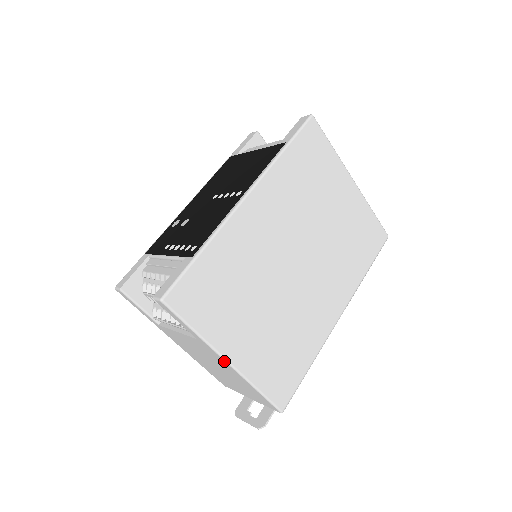
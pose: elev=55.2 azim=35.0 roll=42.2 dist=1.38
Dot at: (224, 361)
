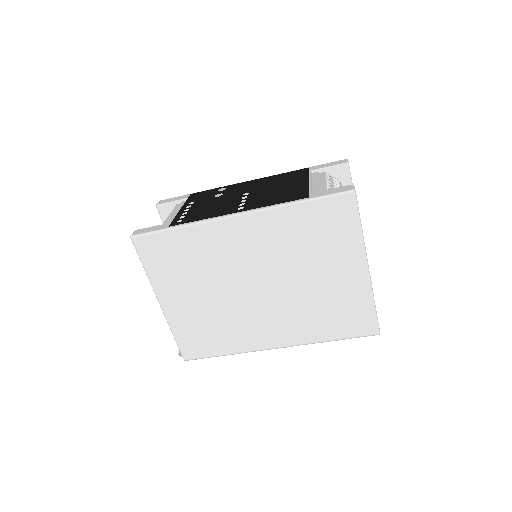
Dot at: (159, 300)
